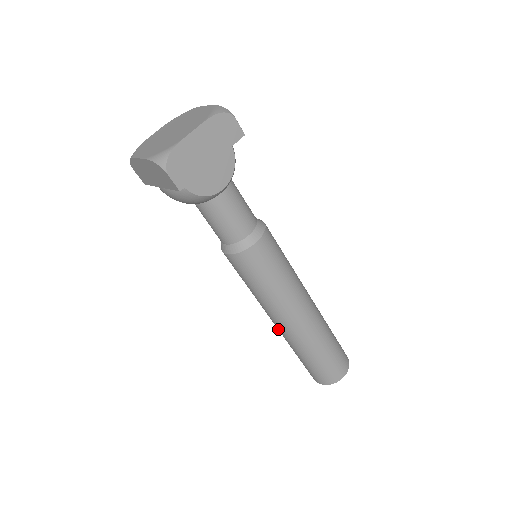
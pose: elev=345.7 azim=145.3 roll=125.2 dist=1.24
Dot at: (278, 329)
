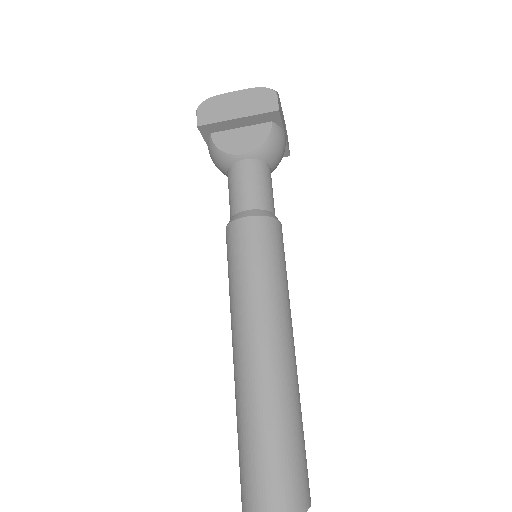
Dot at: occluded
